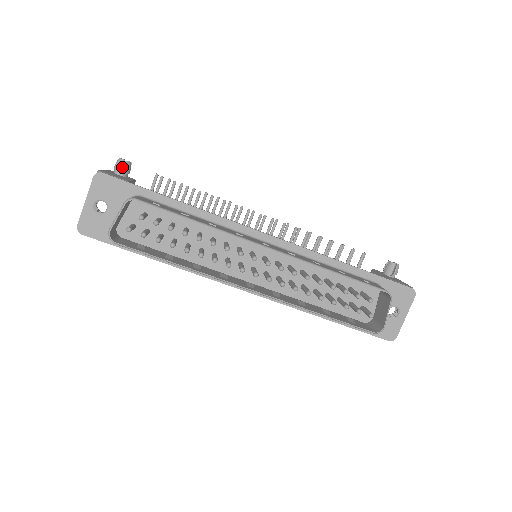
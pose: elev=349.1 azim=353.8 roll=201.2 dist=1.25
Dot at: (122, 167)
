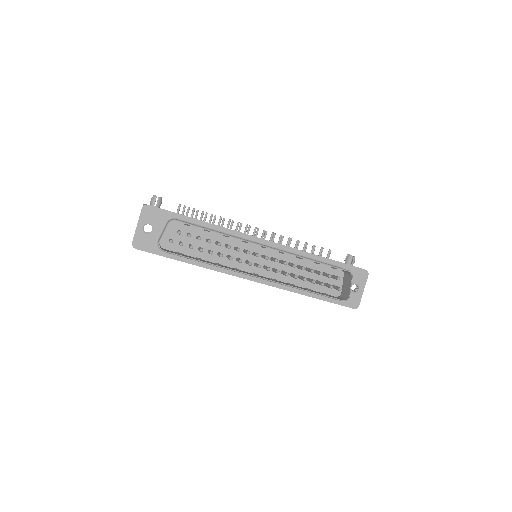
Dot at: (155, 201)
